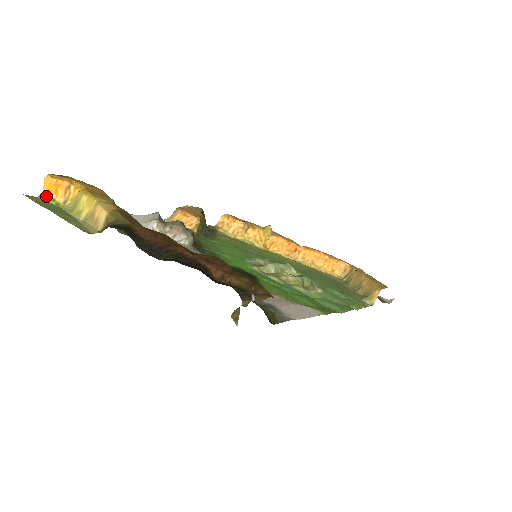
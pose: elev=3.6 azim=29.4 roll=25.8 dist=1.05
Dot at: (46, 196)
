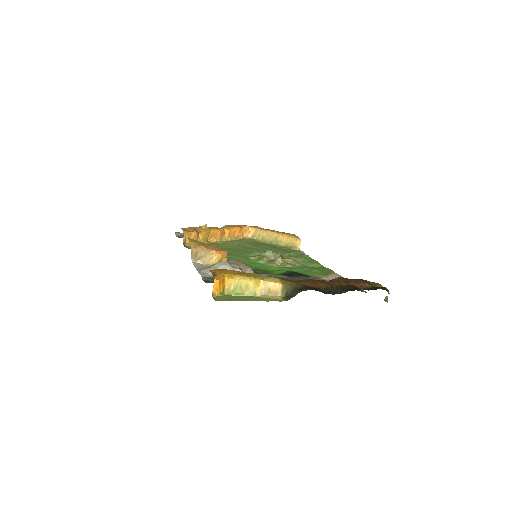
Dot at: (216, 293)
